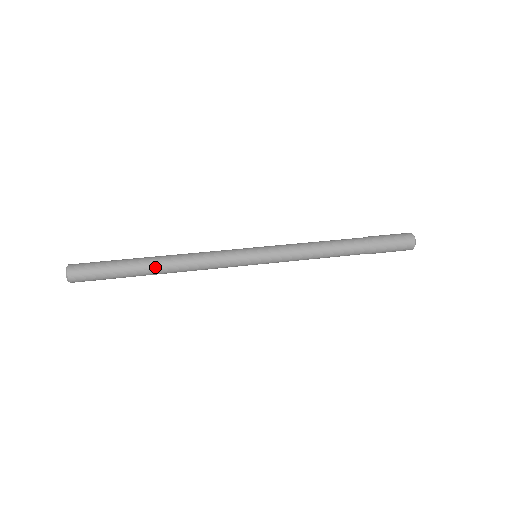
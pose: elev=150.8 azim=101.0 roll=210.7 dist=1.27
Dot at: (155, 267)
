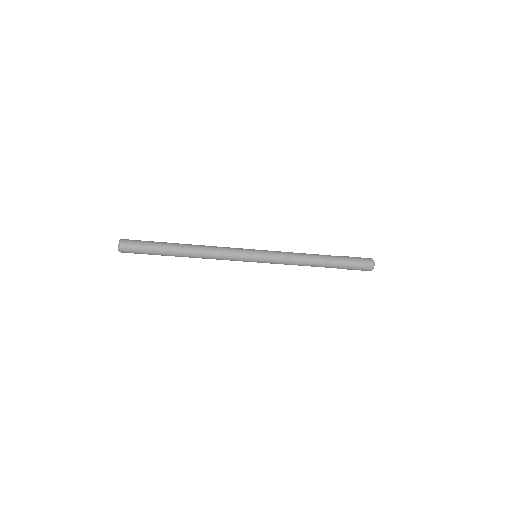
Dot at: (183, 249)
